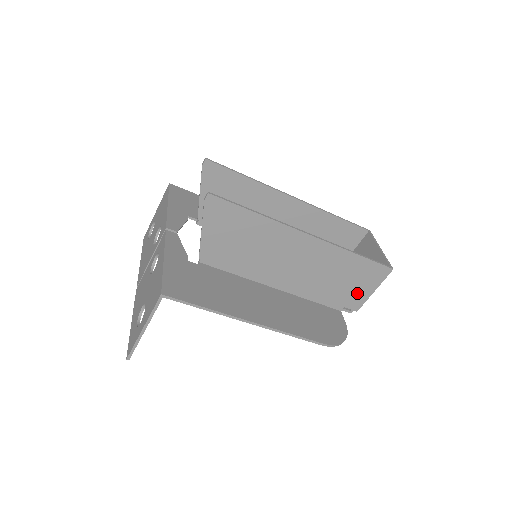
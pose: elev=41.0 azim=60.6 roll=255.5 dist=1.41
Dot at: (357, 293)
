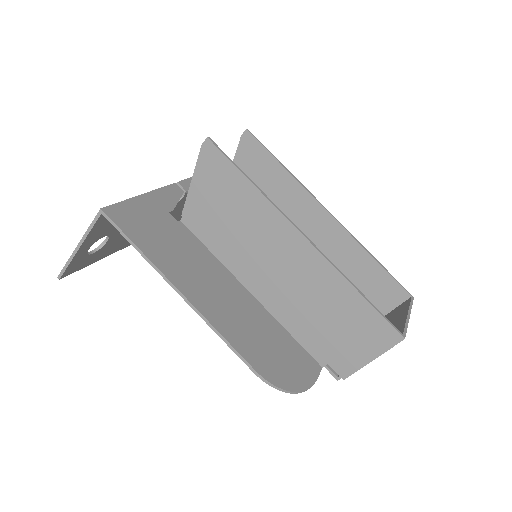
Dot at: (349, 351)
